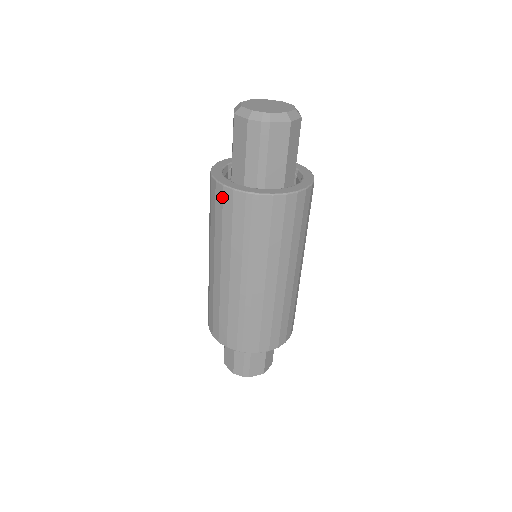
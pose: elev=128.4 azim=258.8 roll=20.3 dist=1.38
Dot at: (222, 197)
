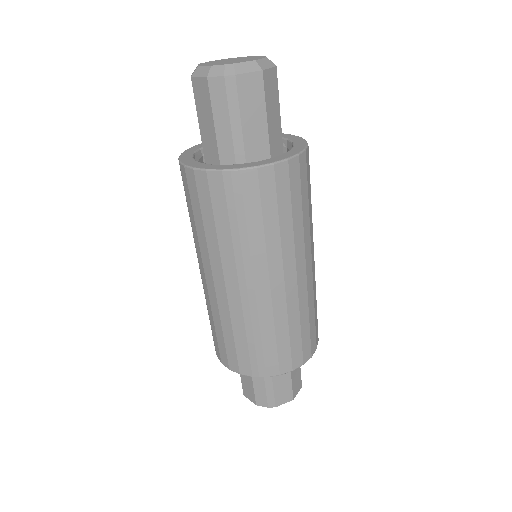
Dot at: (195, 184)
